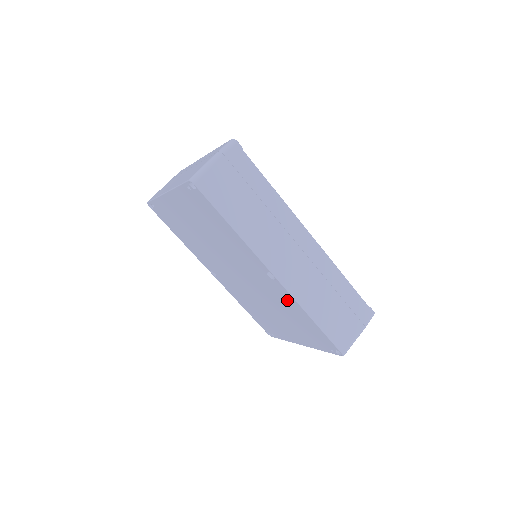
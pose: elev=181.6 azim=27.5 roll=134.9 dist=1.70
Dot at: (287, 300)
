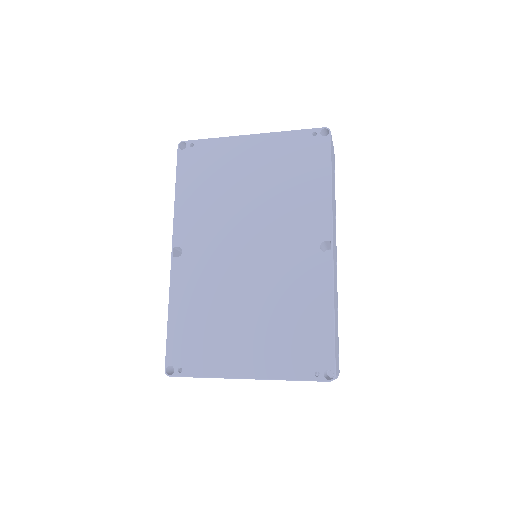
Dot at: (315, 284)
